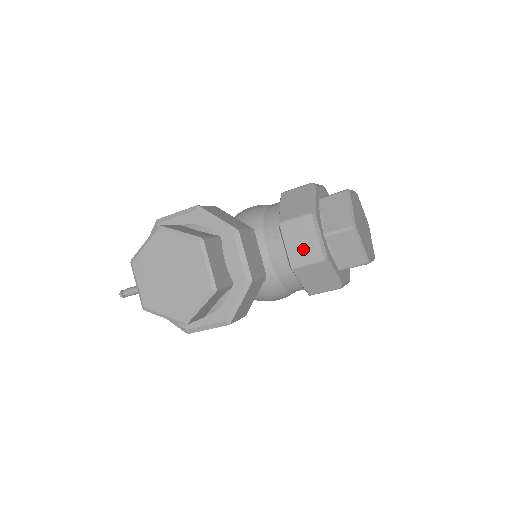
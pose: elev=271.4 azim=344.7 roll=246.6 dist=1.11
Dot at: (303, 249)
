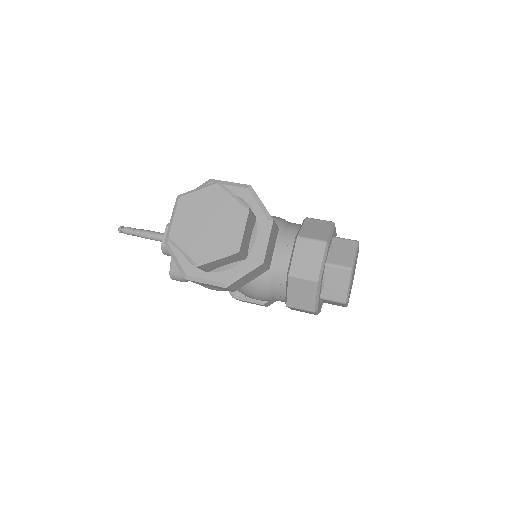
Dot at: (306, 265)
